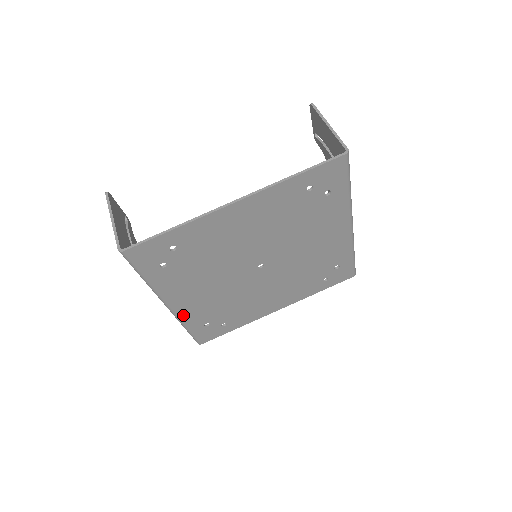
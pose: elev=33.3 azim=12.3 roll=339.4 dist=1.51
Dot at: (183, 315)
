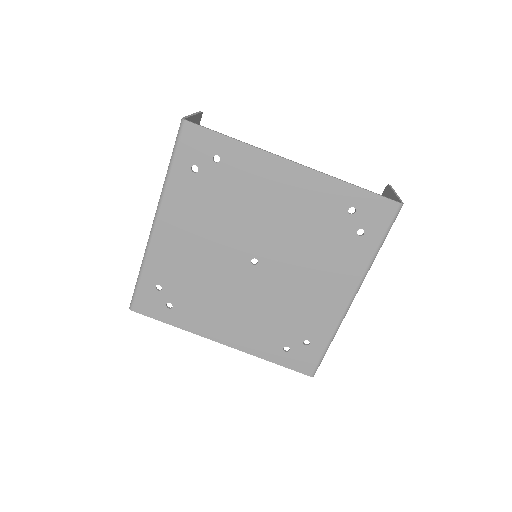
Dot at: (155, 249)
